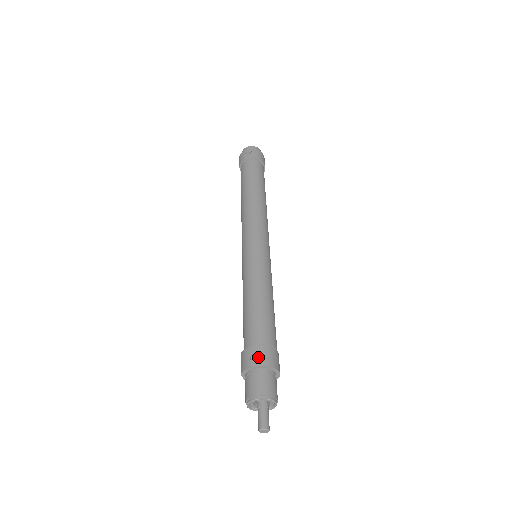
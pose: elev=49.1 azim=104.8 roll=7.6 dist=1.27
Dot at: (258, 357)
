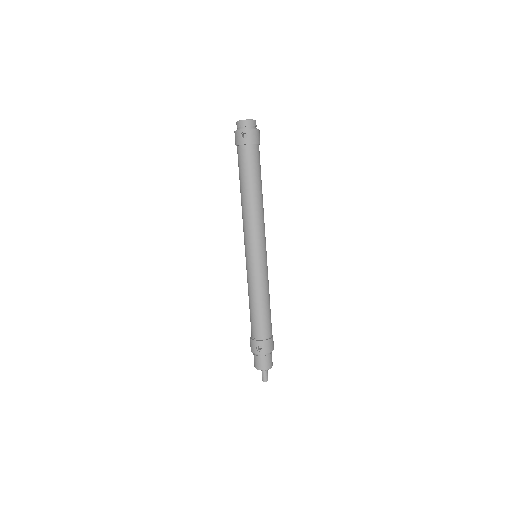
Dot at: (261, 345)
